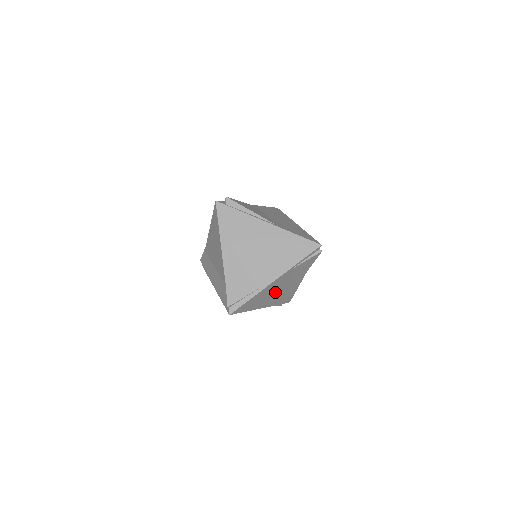
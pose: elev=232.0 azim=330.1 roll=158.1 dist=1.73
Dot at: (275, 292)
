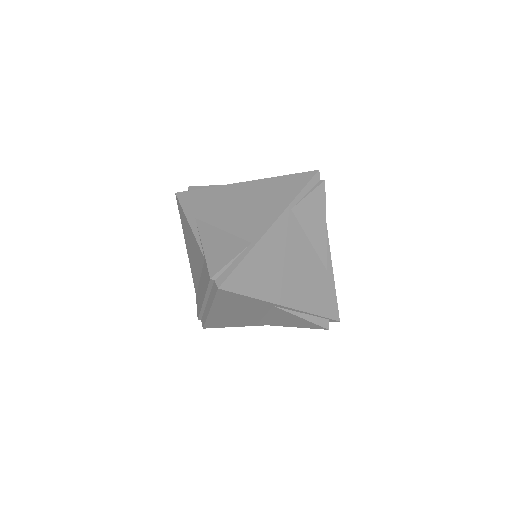
Dot at: (290, 267)
